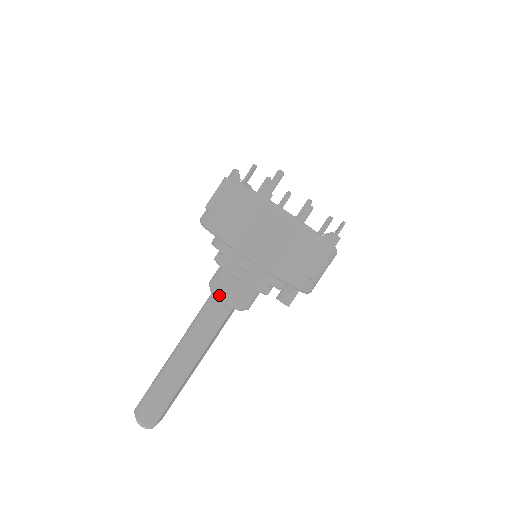
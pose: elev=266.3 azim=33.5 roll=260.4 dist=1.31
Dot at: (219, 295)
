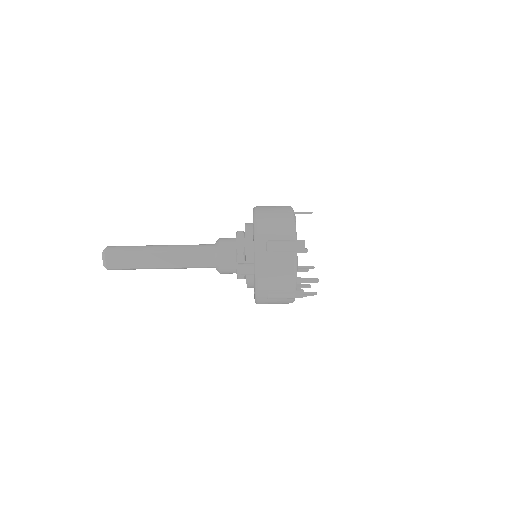
Dot at: (219, 239)
